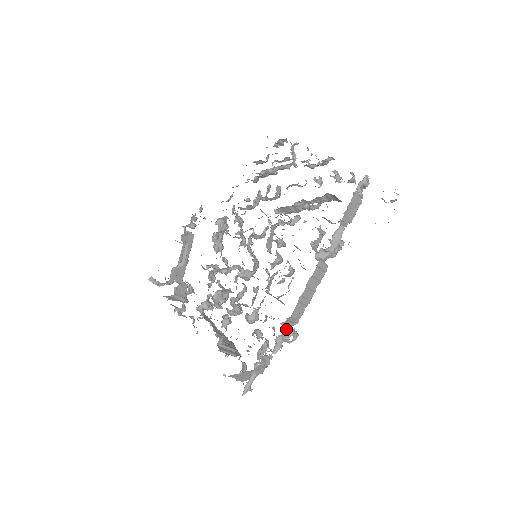
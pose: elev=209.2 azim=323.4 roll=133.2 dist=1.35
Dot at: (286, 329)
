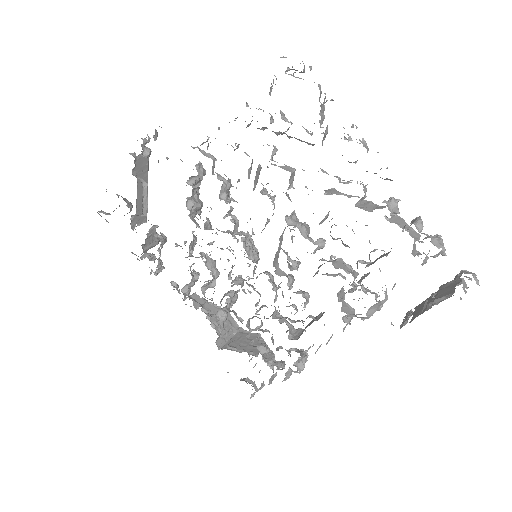
Dot at: occluded
